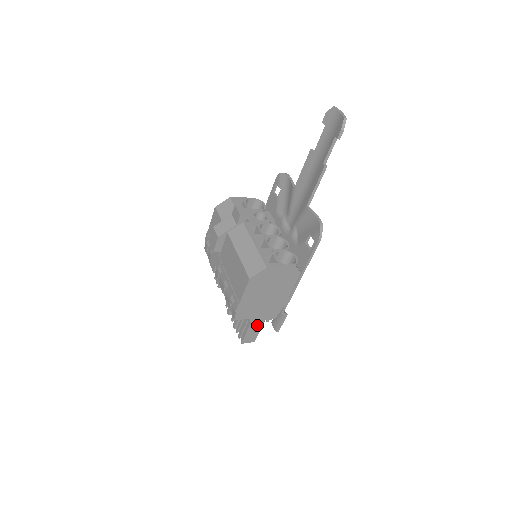
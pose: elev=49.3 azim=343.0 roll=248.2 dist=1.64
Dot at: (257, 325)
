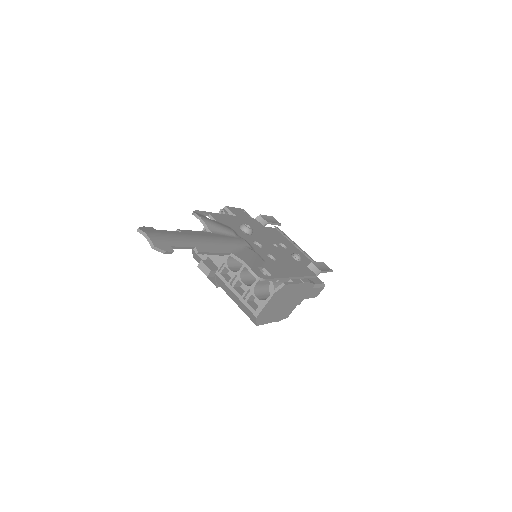
Dot at: (309, 293)
